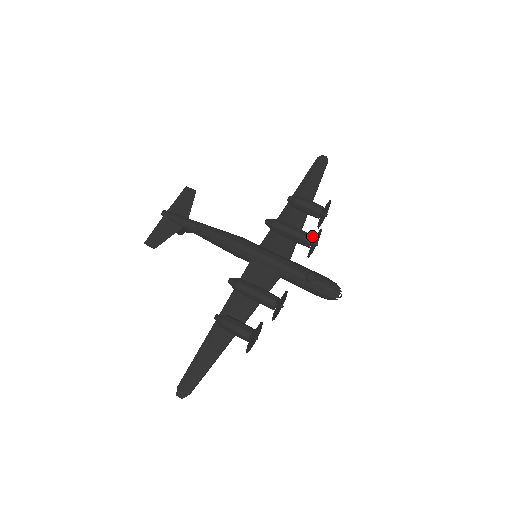
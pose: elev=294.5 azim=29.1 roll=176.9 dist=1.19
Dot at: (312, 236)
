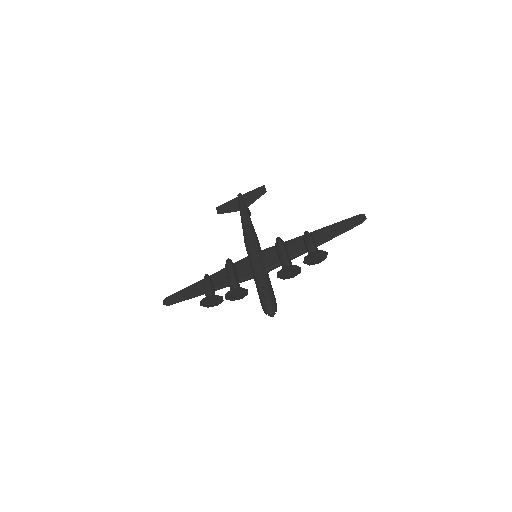
Dot at: occluded
